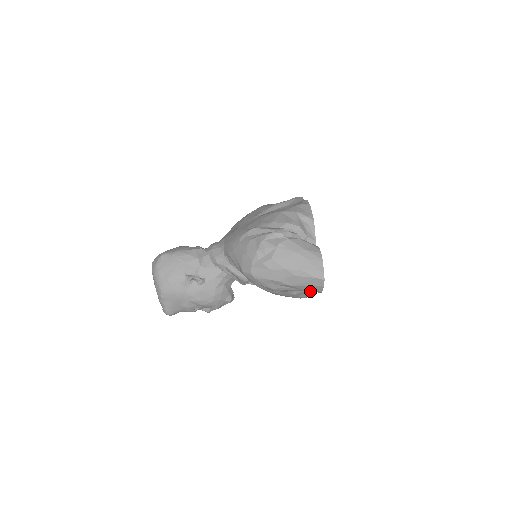
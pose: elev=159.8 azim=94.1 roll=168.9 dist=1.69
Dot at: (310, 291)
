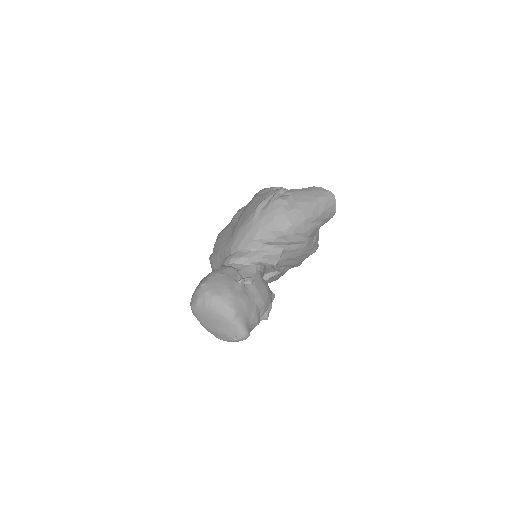
Dot at: (328, 218)
